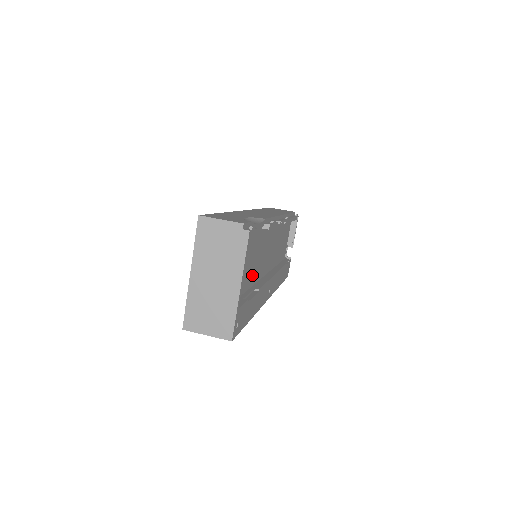
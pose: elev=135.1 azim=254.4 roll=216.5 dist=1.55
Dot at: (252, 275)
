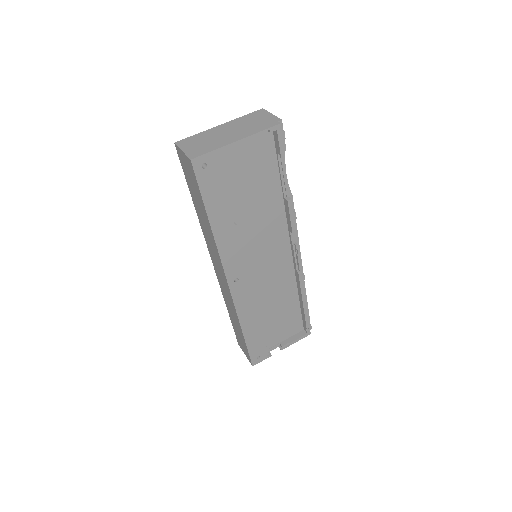
Dot at: (244, 215)
